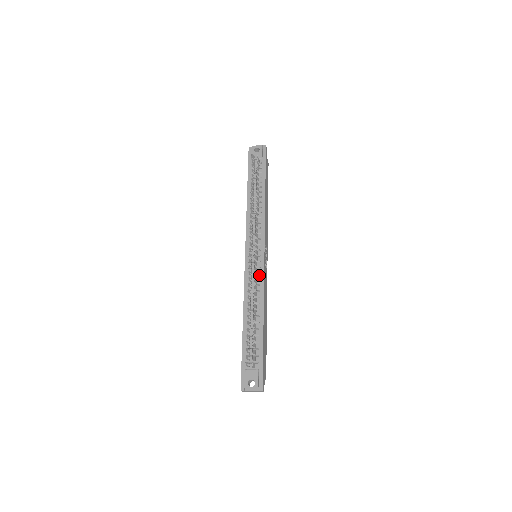
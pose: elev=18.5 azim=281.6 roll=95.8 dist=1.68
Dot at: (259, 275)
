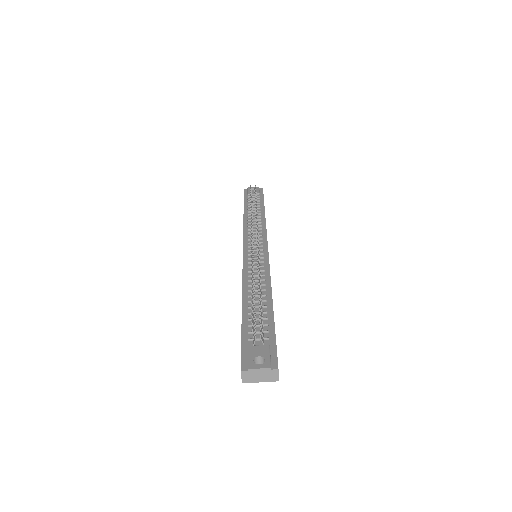
Dot at: (263, 264)
